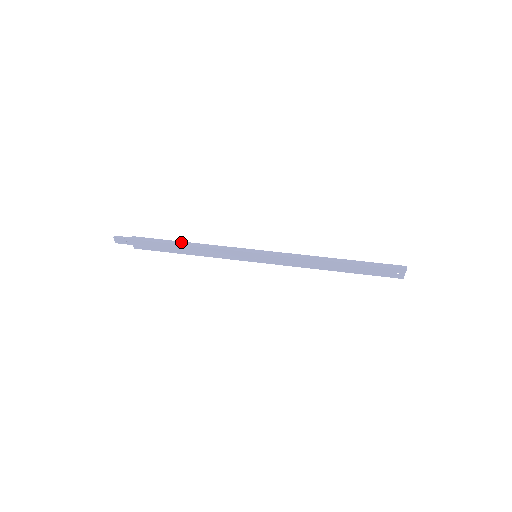
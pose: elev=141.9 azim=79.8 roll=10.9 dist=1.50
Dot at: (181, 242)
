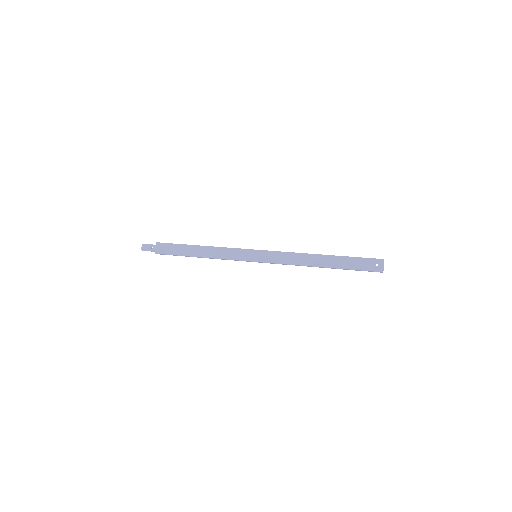
Dot at: (196, 245)
